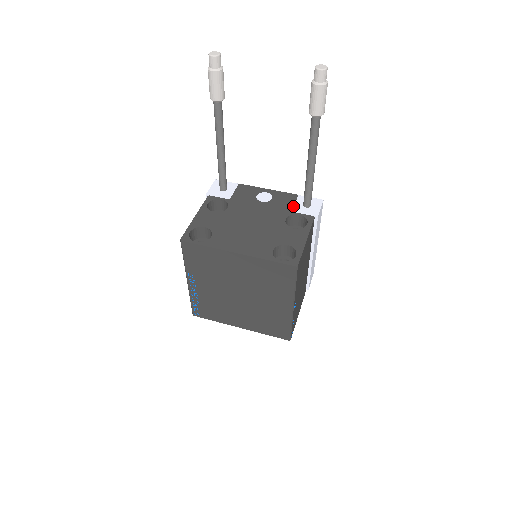
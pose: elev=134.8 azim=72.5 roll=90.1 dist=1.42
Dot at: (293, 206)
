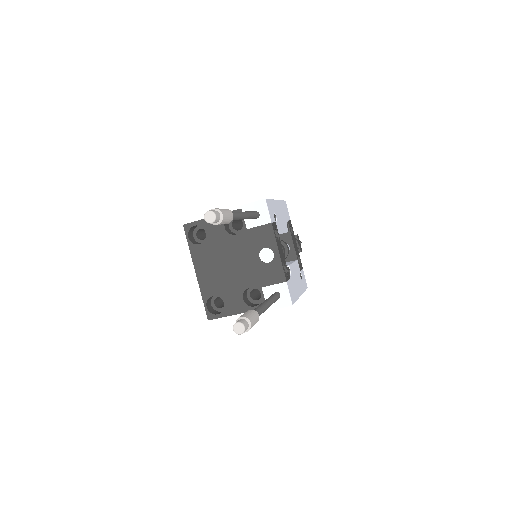
Dot at: (269, 285)
